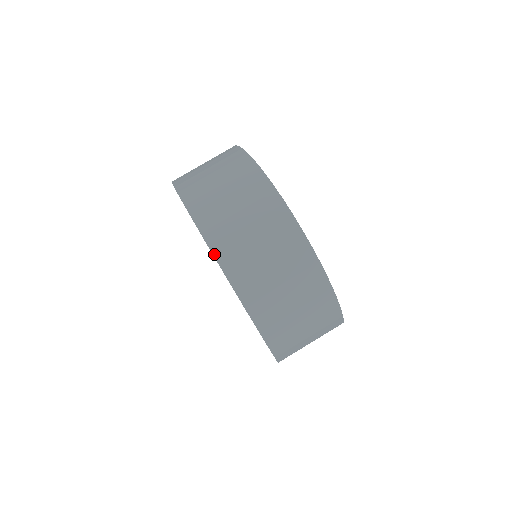
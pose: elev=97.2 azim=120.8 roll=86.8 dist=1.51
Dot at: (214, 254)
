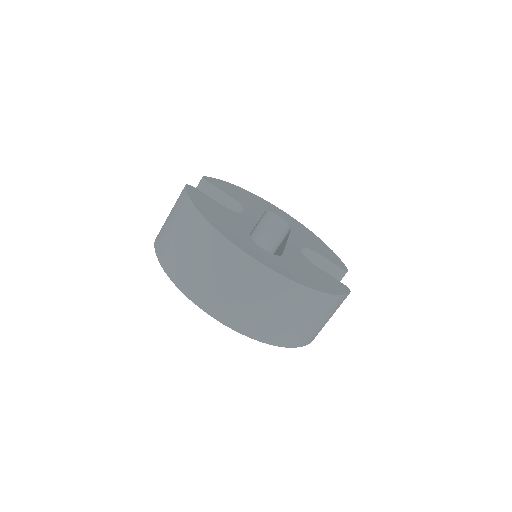
Dot at: (218, 320)
